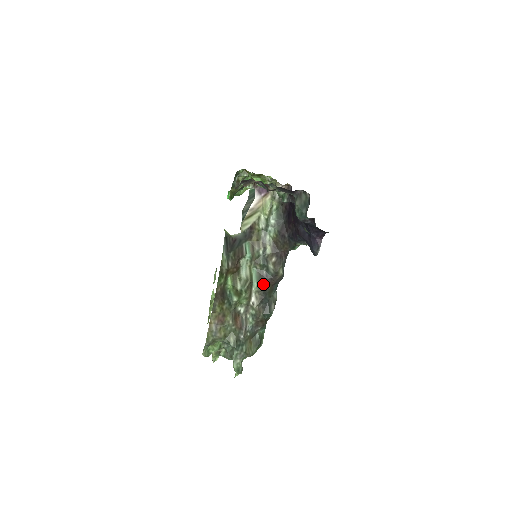
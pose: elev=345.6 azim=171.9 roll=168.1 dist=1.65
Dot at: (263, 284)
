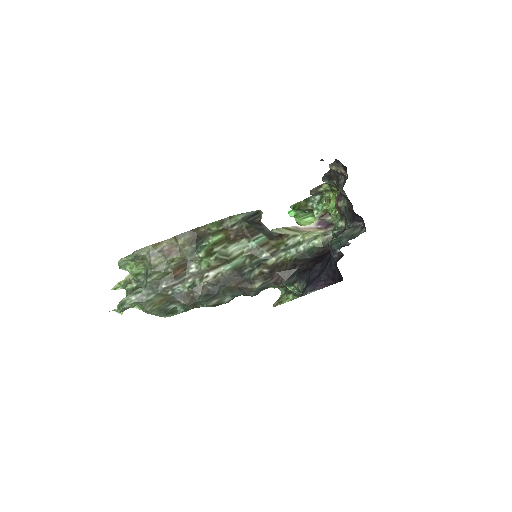
Dot at: (233, 275)
